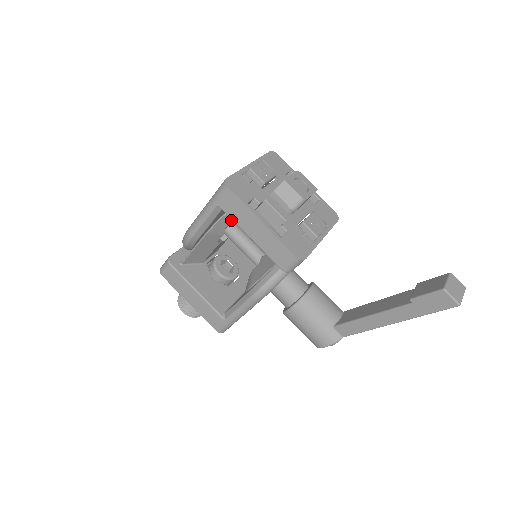
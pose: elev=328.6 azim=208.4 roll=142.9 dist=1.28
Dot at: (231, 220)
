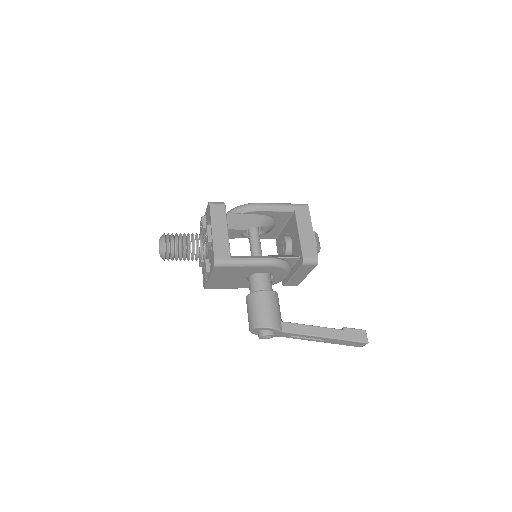
Dot at: (268, 227)
